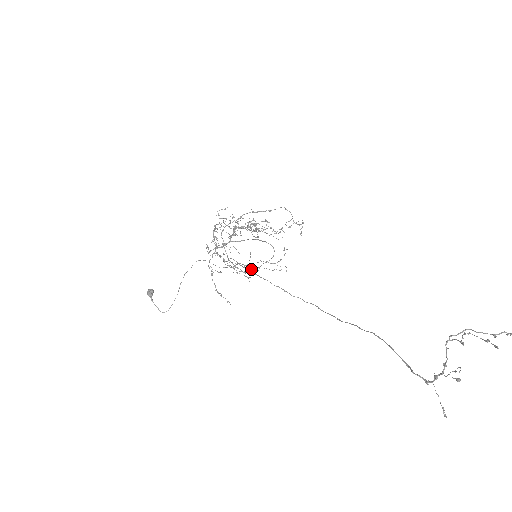
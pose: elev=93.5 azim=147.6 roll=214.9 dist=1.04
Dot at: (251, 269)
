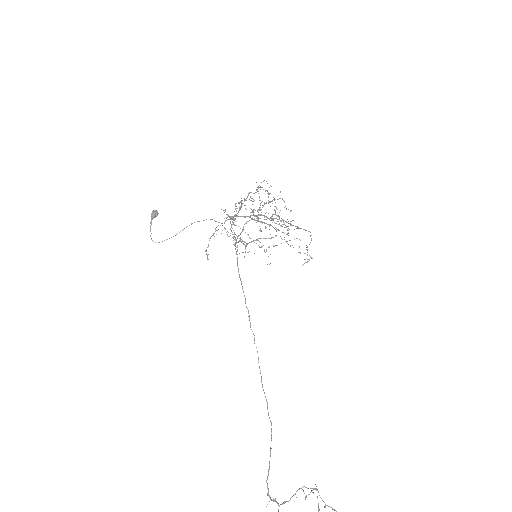
Dot at: occluded
